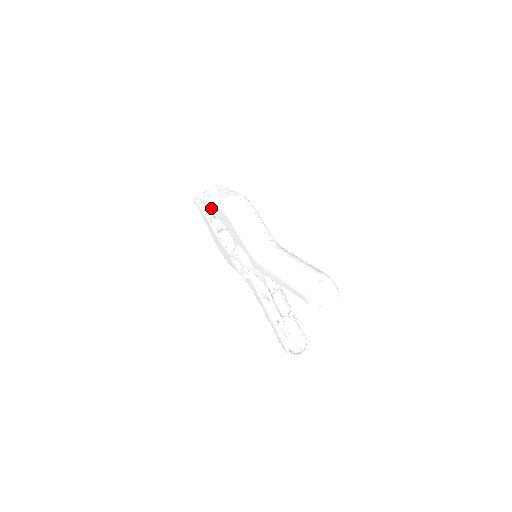
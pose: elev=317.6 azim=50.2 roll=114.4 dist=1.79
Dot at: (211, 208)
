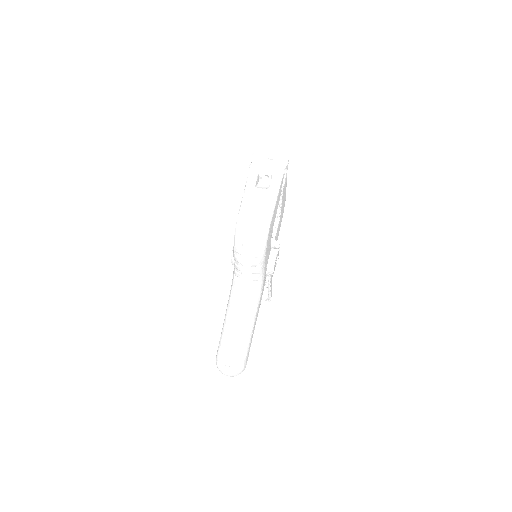
Dot at: occluded
